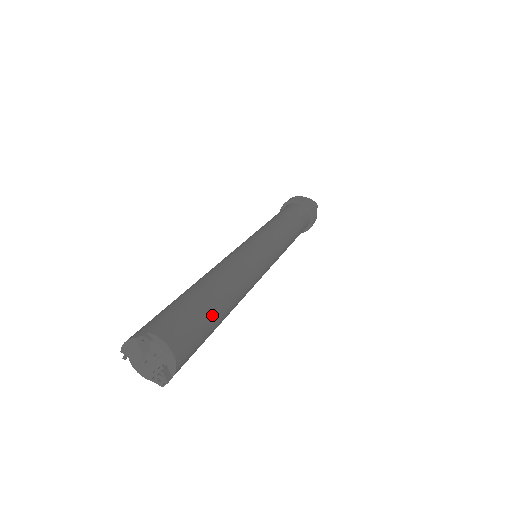
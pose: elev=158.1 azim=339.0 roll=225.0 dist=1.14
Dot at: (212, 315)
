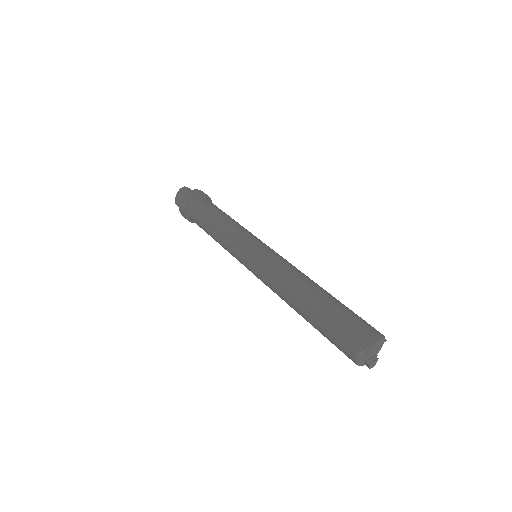
Dot at: occluded
